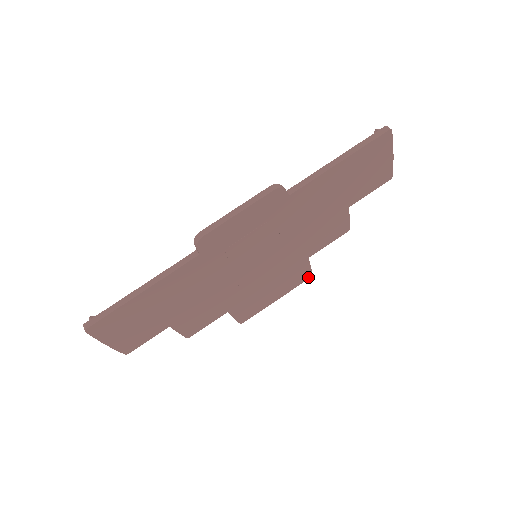
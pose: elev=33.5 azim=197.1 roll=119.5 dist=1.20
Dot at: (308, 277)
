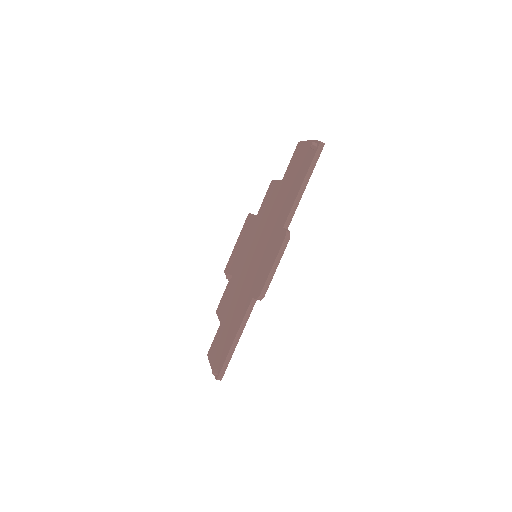
Dot at: occluded
